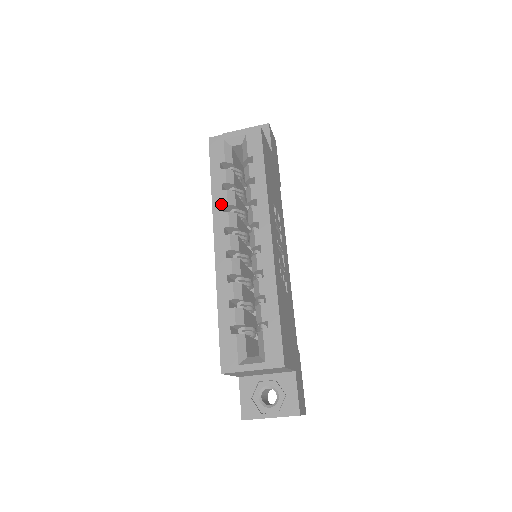
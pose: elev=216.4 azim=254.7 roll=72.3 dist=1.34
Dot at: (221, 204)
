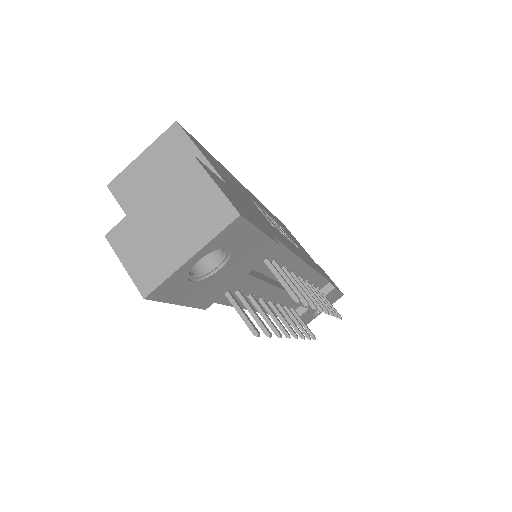
Dot at: occluded
